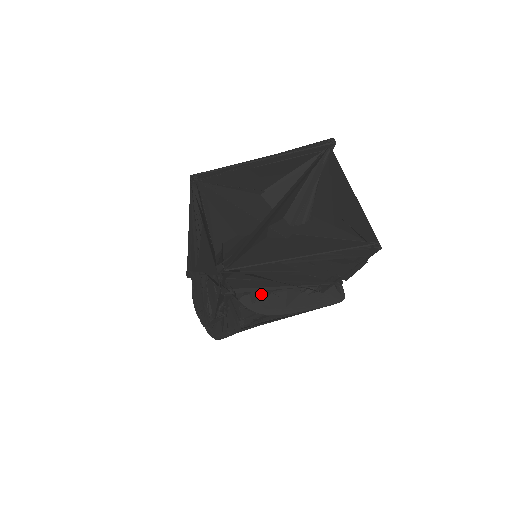
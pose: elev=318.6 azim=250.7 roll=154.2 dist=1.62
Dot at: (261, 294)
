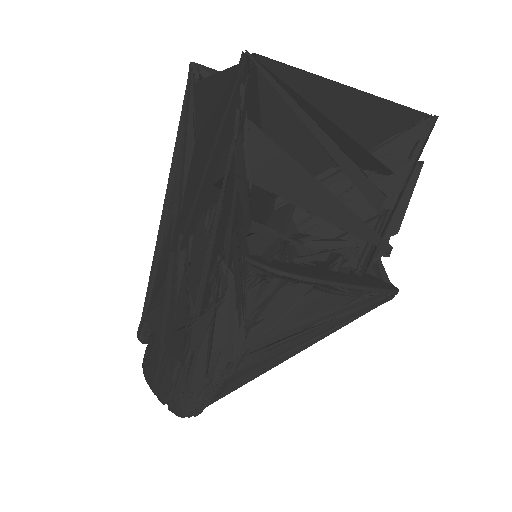
Dot at: (280, 249)
